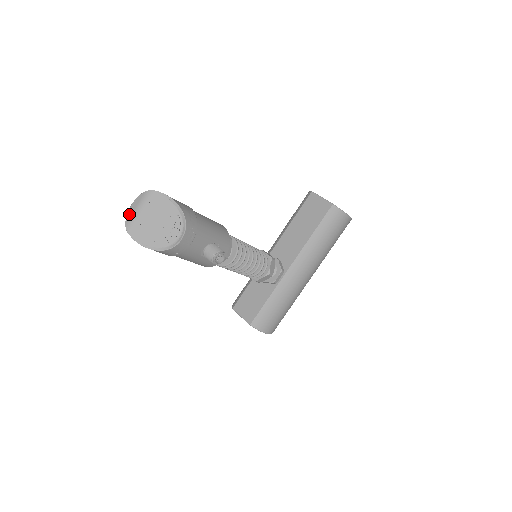
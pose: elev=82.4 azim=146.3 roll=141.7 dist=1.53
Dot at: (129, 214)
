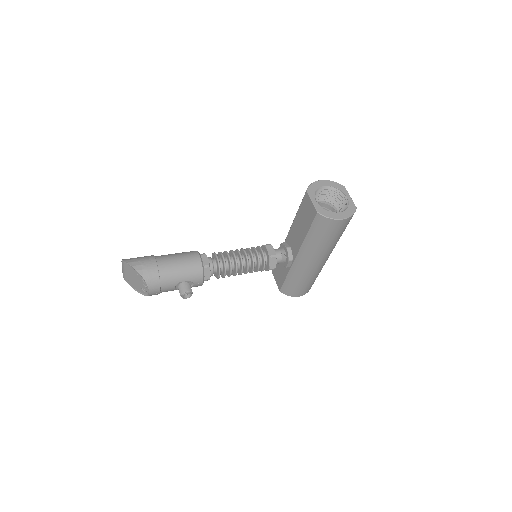
Dot at: (122, 270)
